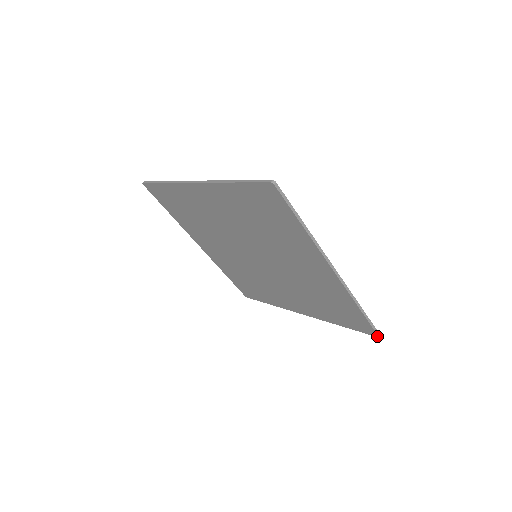
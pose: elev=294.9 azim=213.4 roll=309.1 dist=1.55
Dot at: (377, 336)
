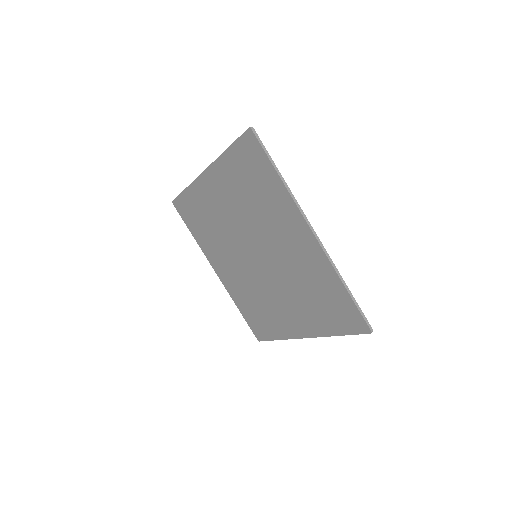
Dot at: (370, 331)
